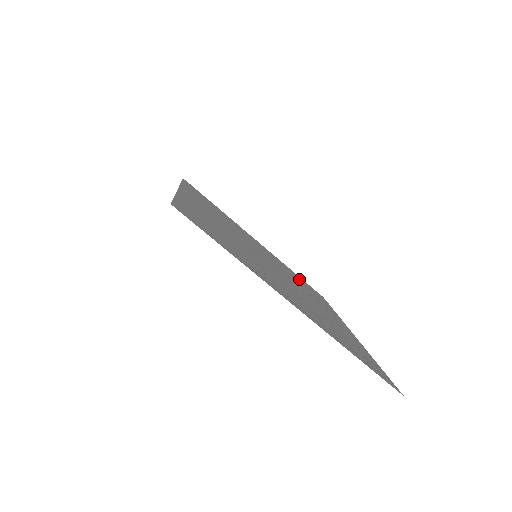
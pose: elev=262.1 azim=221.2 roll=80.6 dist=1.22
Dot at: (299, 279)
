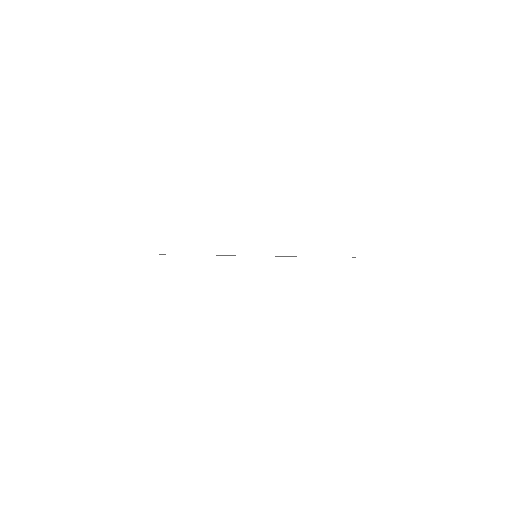
Dot at: occluded
